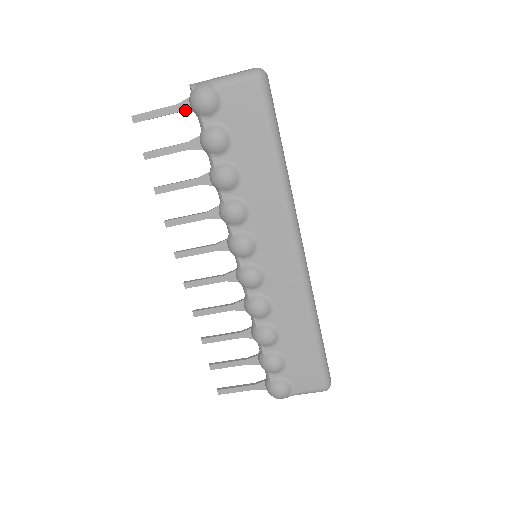
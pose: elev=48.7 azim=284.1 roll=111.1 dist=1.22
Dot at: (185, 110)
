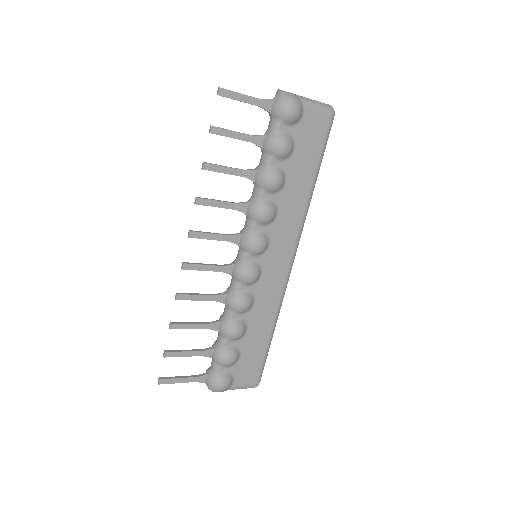
Dot at: (266, 108)
